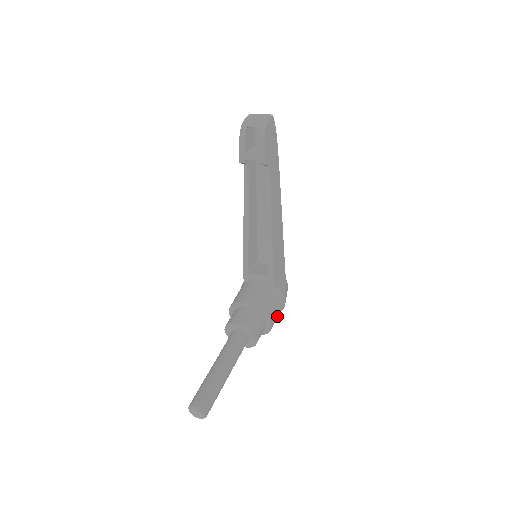
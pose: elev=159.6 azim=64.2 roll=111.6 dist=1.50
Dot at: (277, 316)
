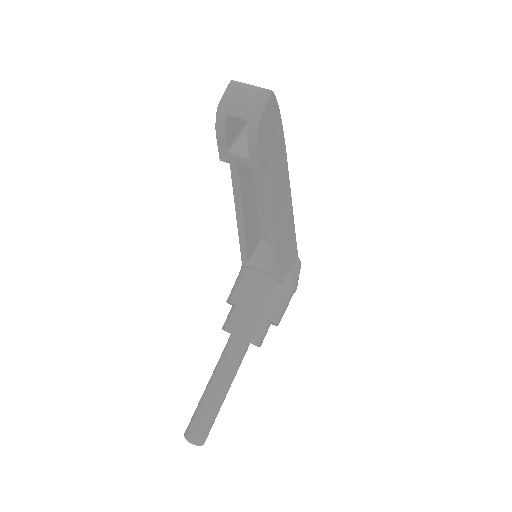
Dot at: (285, 309)
